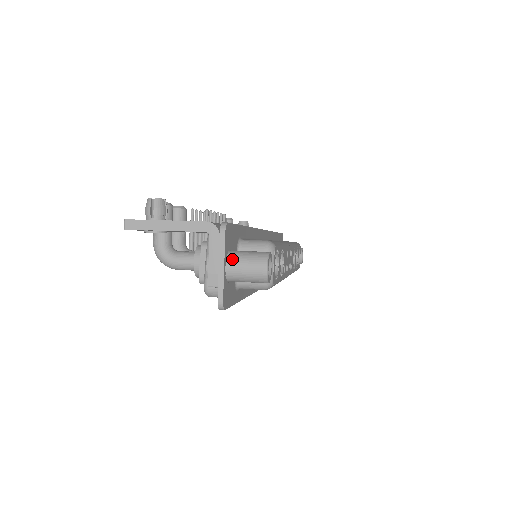
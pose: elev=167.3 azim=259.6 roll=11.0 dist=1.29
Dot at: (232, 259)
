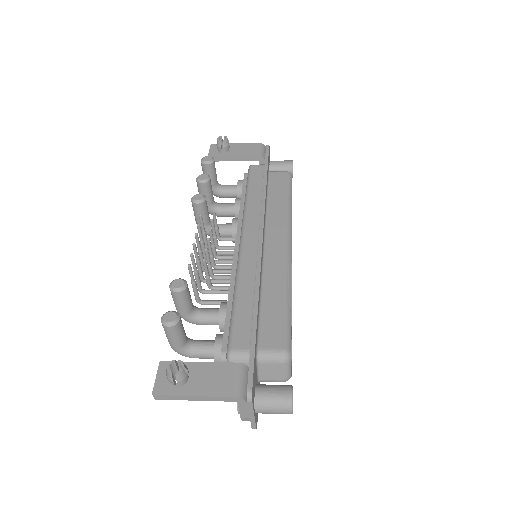
Dot at: (260, 408)
